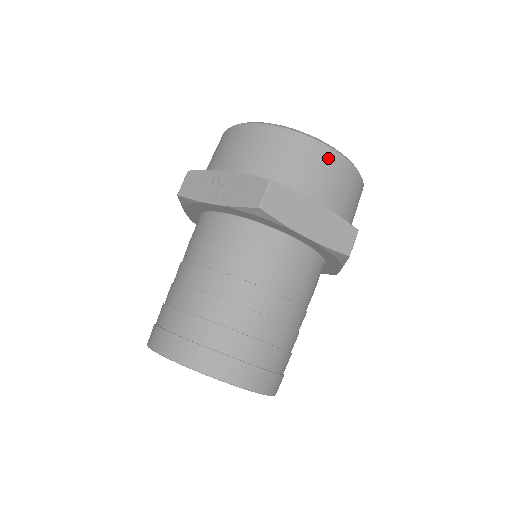
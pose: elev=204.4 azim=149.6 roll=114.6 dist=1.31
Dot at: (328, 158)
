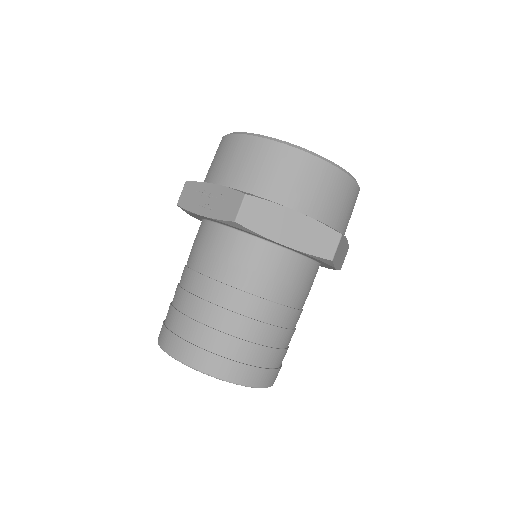
Dot at: (309, 165)
